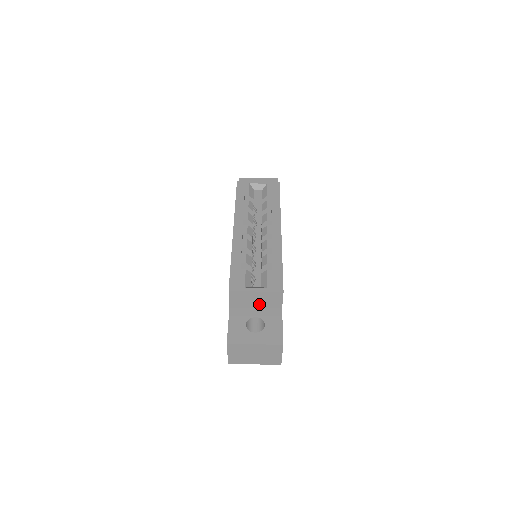
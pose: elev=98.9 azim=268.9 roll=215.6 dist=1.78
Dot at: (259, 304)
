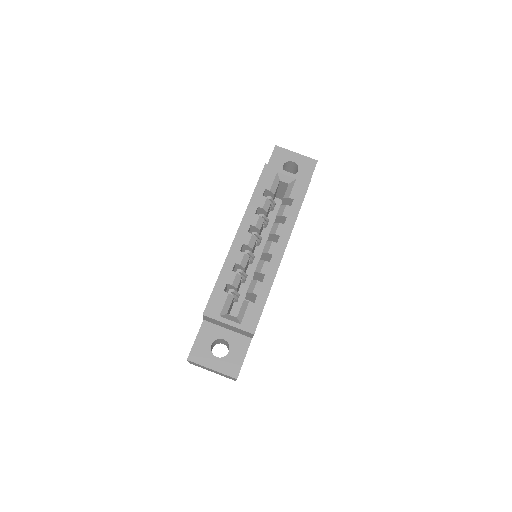
Dot at: (231, 329)
